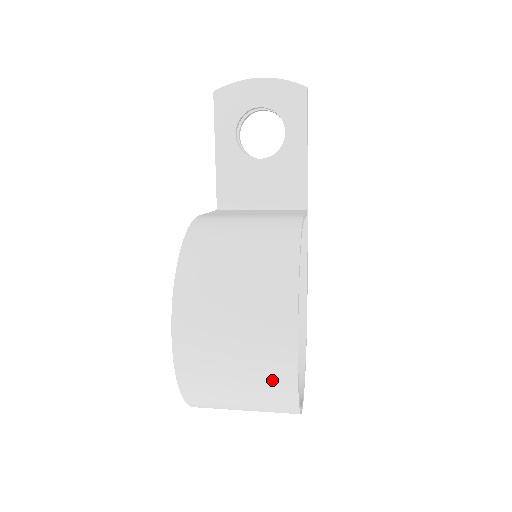
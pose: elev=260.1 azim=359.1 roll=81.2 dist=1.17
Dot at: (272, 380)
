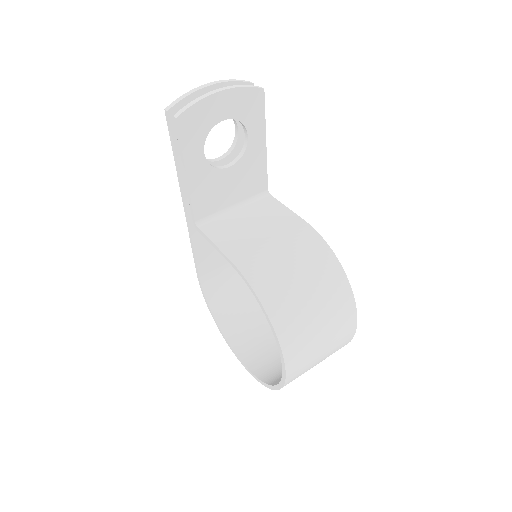
Dot at: occluded
